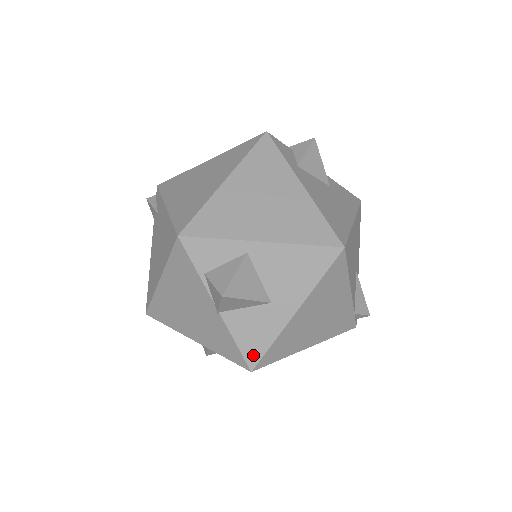
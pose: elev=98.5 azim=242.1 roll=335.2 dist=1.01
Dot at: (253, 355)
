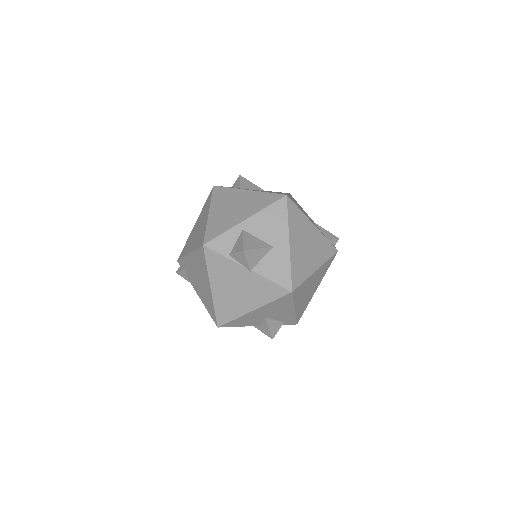
Dot at: (286, 282)
